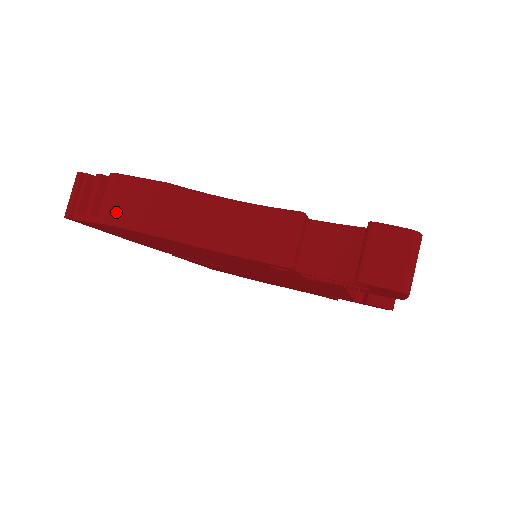
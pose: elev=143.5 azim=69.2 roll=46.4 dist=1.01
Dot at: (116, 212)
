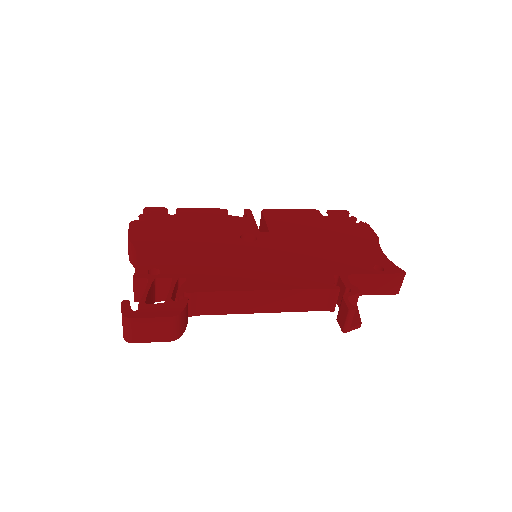
Dot at: occluded
